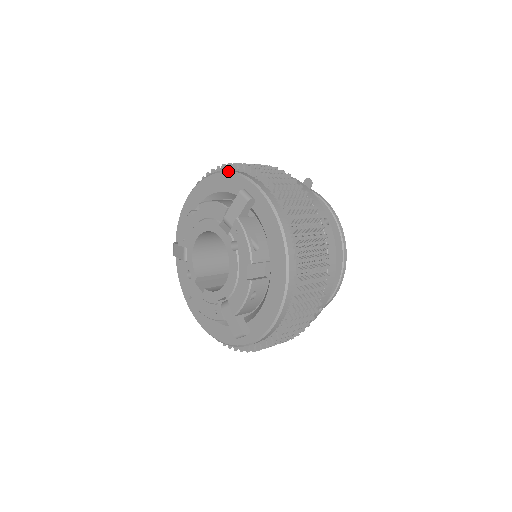
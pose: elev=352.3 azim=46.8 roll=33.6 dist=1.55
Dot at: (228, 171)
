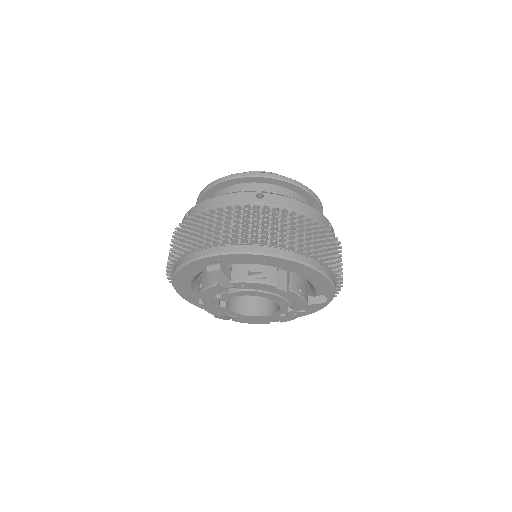
Dot at: (331, 281)
